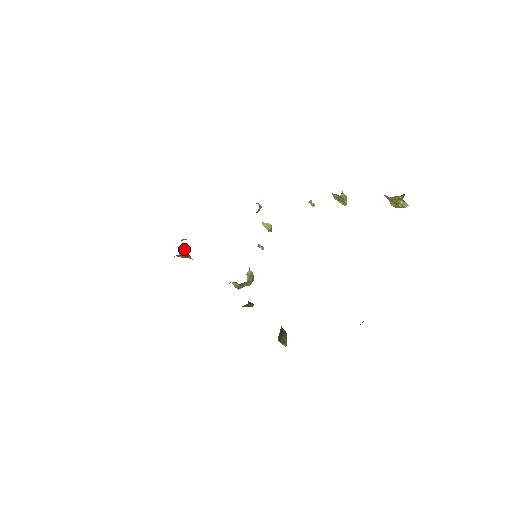
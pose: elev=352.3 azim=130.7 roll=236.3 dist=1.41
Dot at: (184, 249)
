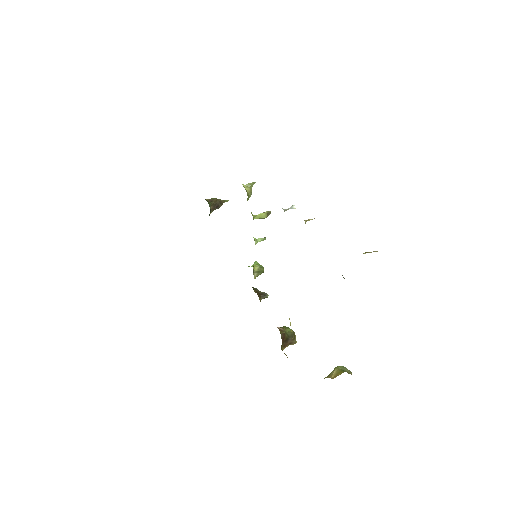
Dot at: (214, 205)
